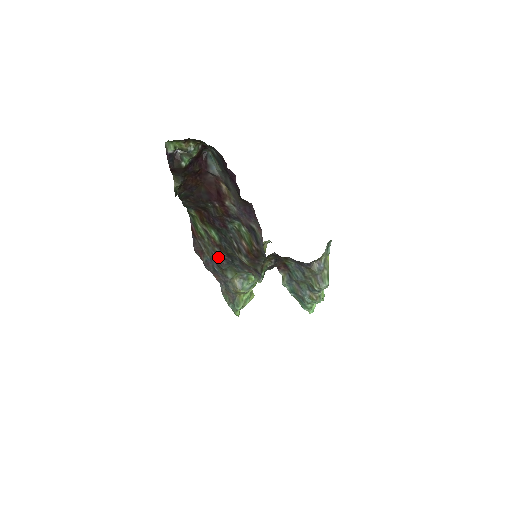
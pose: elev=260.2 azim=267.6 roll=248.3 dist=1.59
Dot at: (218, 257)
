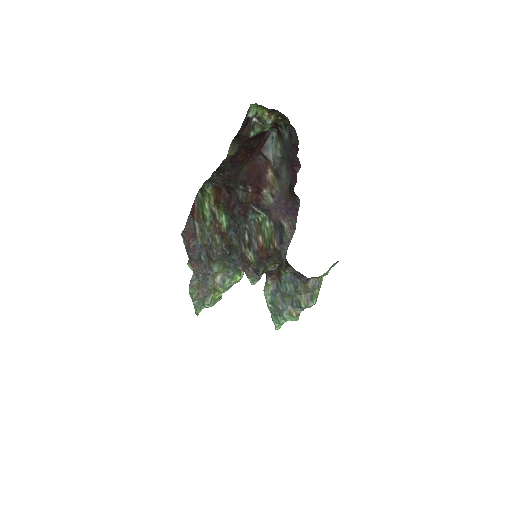
Dot at: (214, 245)
